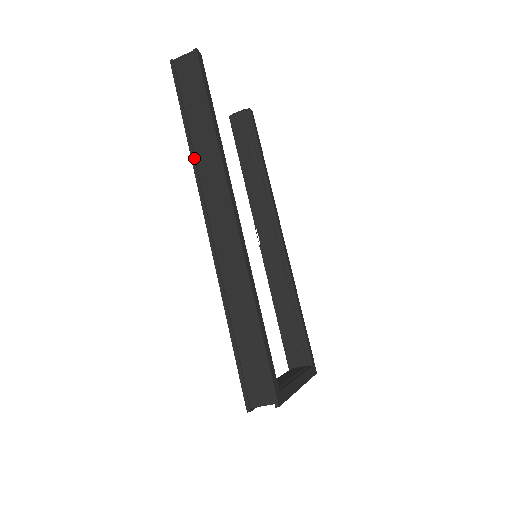
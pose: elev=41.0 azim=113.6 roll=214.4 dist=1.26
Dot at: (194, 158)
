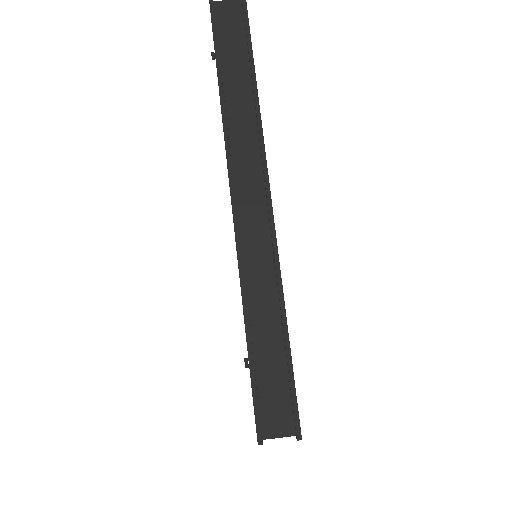
Dot at: (226, 119)
